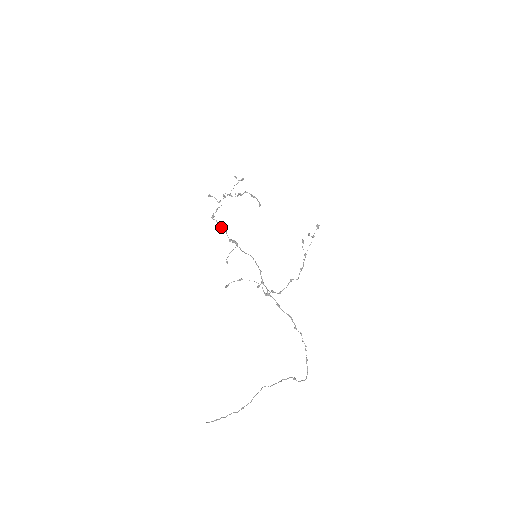
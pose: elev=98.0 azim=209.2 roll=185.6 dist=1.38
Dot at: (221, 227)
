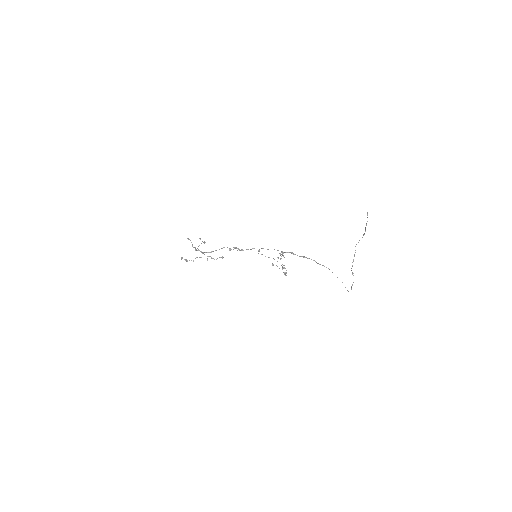
Dot at: occluded
